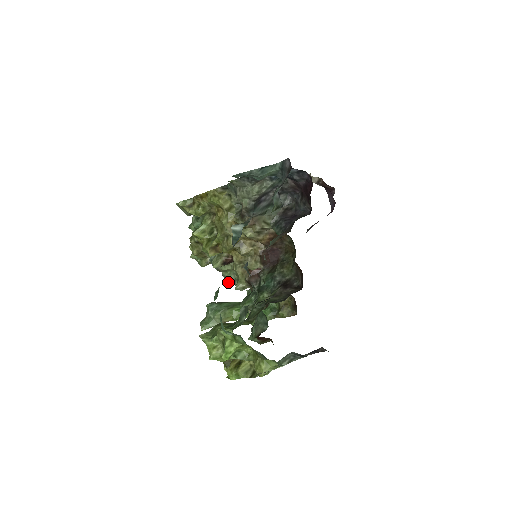
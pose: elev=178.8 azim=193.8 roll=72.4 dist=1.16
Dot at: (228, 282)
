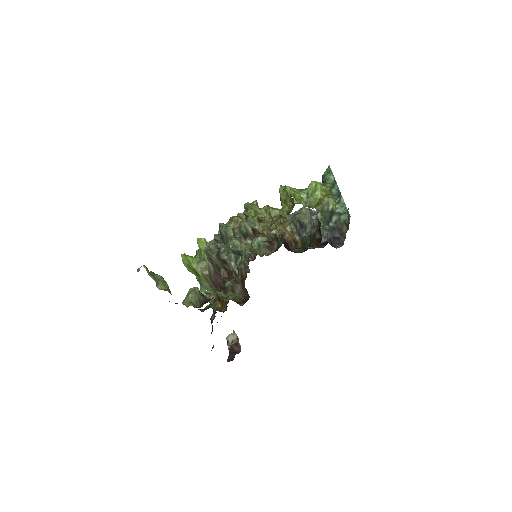
Dot at: (231, 246)
